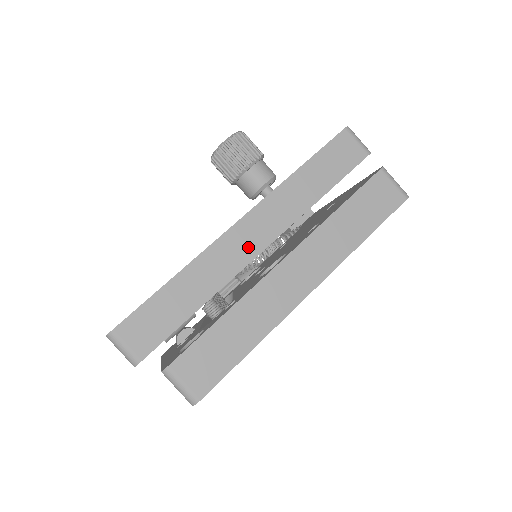
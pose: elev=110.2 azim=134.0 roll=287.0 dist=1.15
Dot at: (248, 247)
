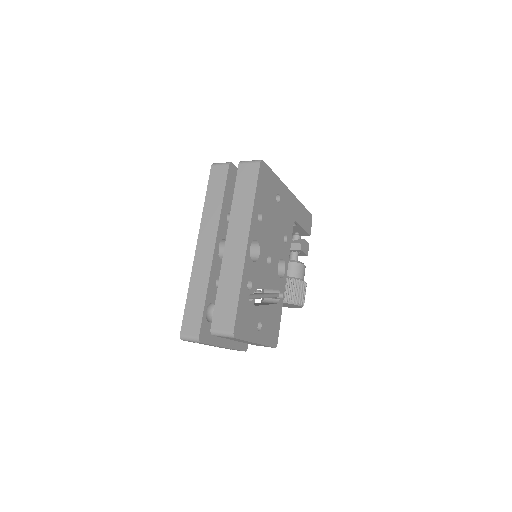
Dot at: (207, 253)
